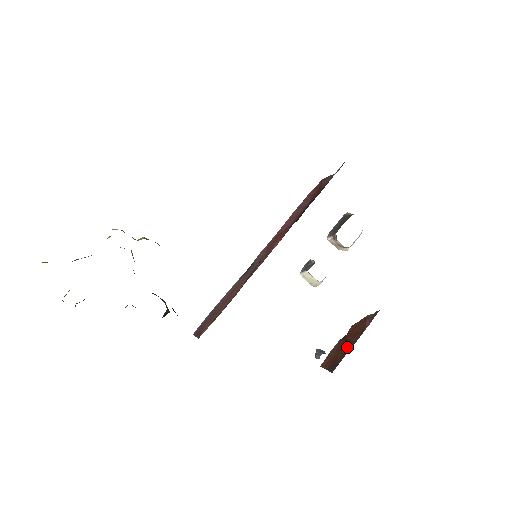
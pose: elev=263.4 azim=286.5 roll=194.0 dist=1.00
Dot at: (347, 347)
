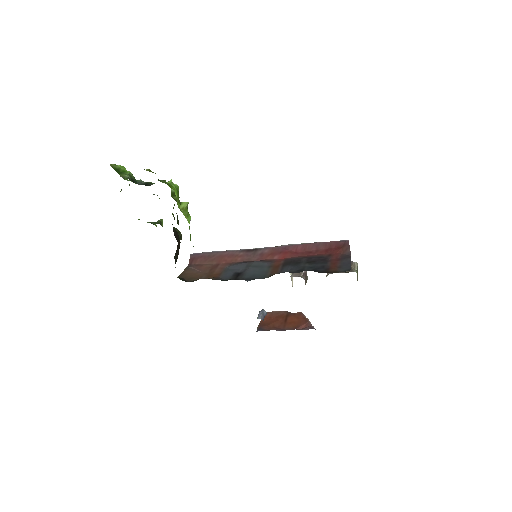
Dot at: (280, 325)
